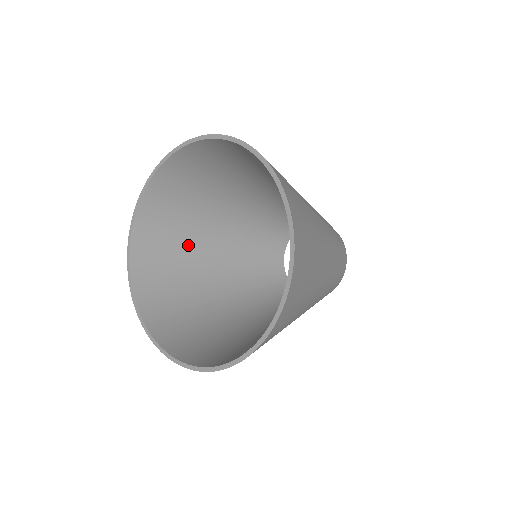
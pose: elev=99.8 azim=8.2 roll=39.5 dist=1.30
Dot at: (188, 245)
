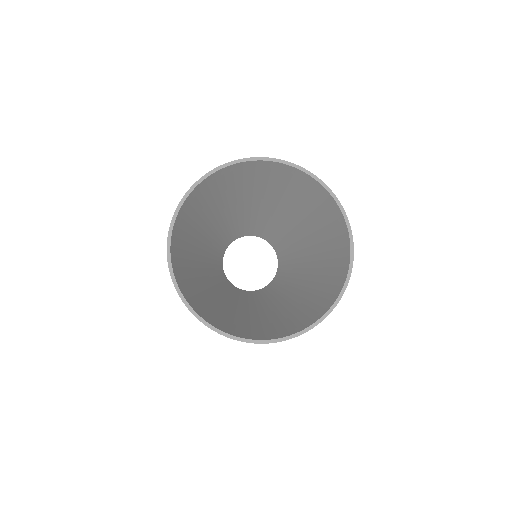
Dot at: (206, 297)
